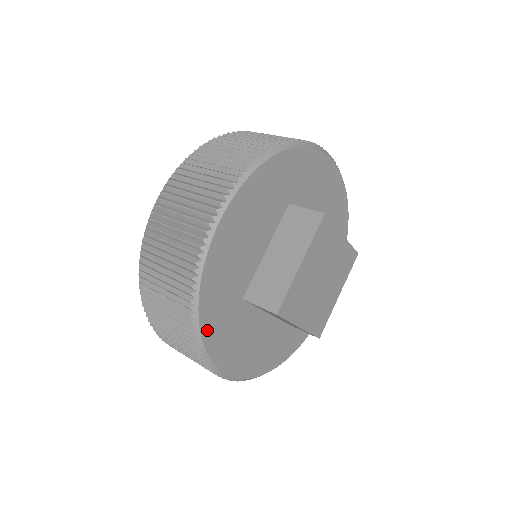
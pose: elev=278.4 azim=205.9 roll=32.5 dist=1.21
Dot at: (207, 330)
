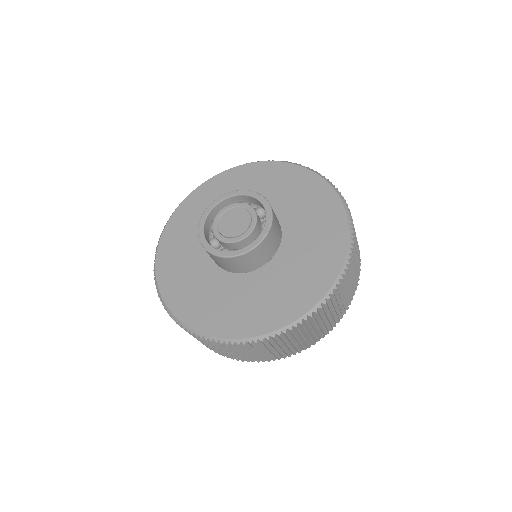
Dot at: occluded
